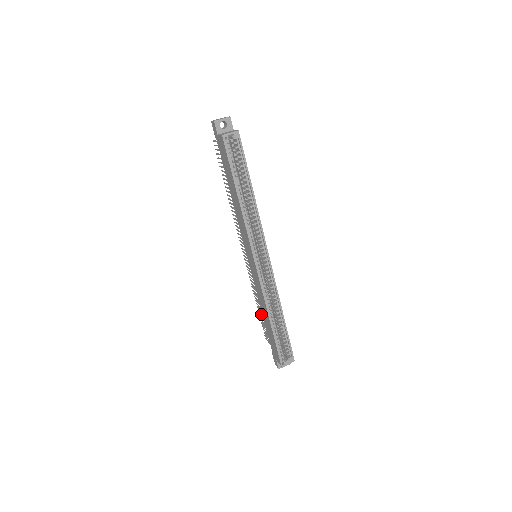
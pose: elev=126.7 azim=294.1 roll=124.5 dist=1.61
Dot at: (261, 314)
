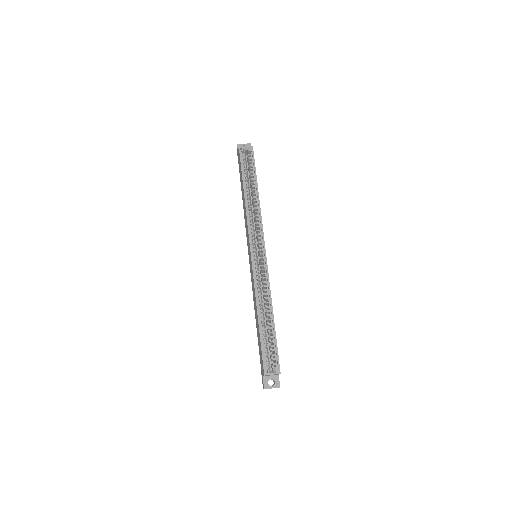
Dot at: occluded
